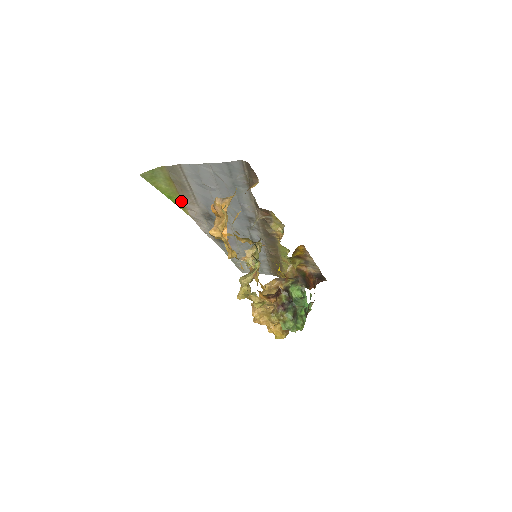
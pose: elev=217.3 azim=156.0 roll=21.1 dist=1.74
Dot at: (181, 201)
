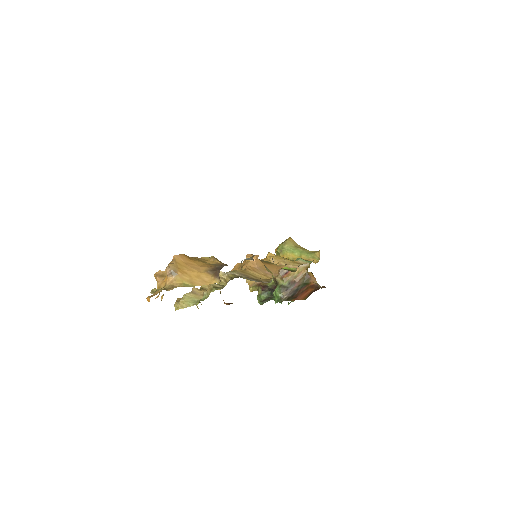
Dot at: occluded
